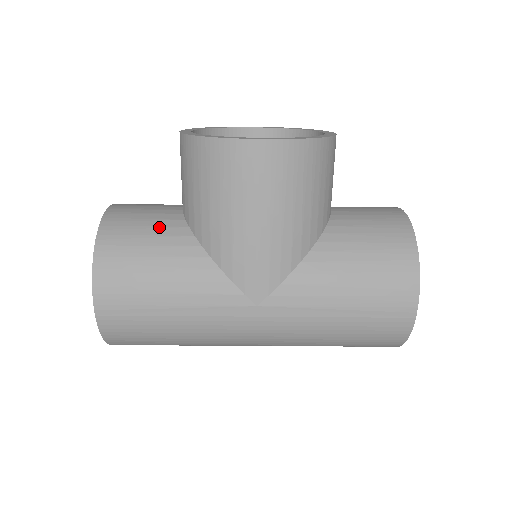
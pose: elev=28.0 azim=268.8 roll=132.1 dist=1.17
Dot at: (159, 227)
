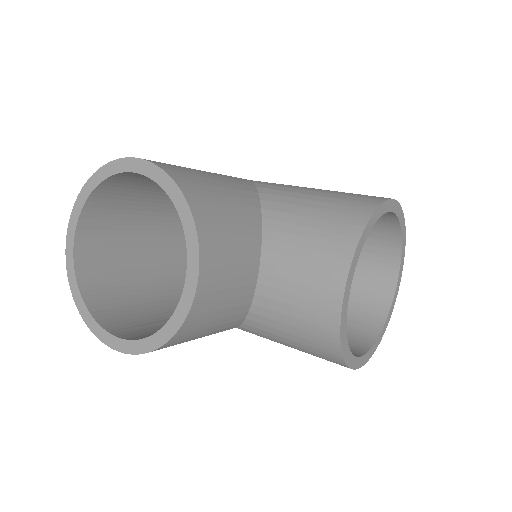
Dot at: (229, 317)
